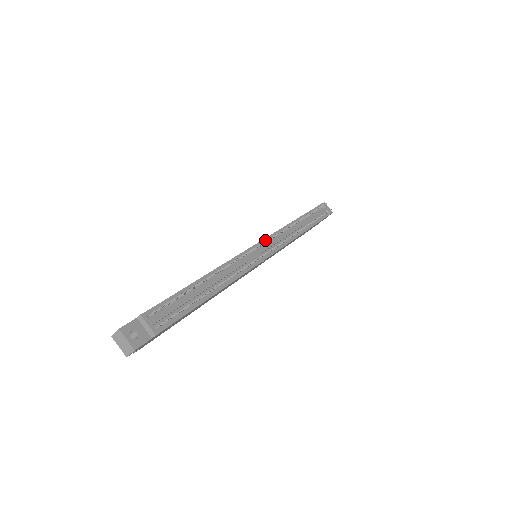
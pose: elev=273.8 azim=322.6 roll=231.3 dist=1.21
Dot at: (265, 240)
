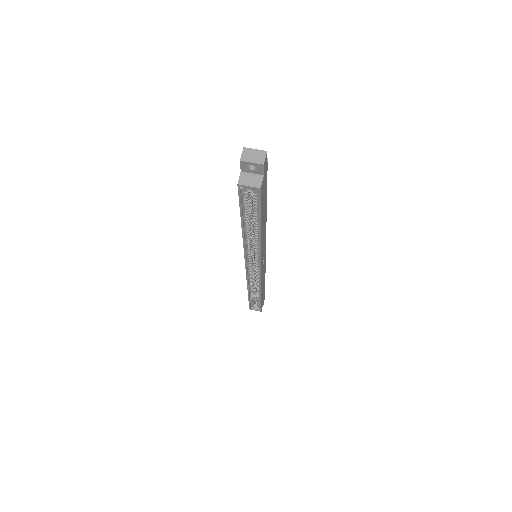
Dot at: occluded
